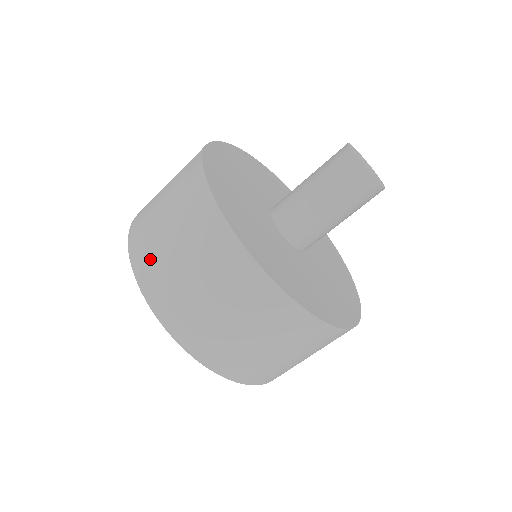
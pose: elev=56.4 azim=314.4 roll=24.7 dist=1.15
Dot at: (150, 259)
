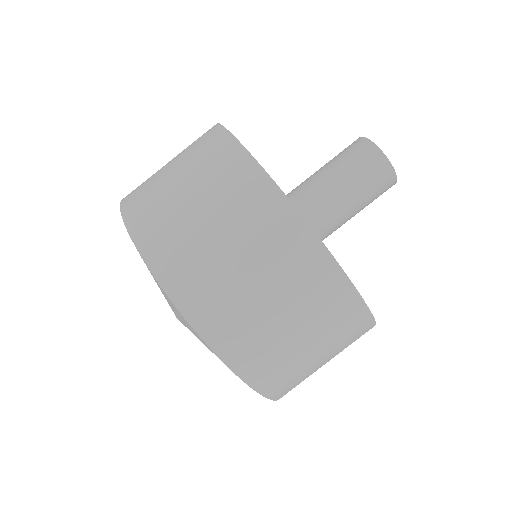
Dot at: (142, 189)
